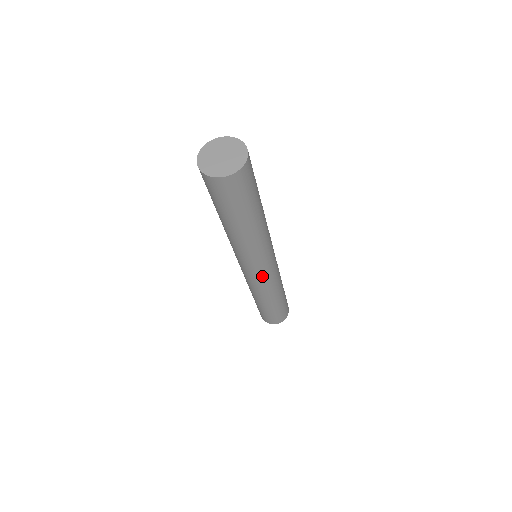
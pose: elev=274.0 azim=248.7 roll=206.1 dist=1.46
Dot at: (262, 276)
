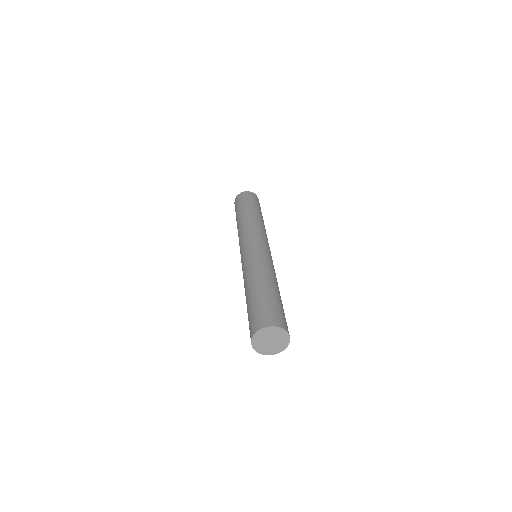
Dot at: occluded
